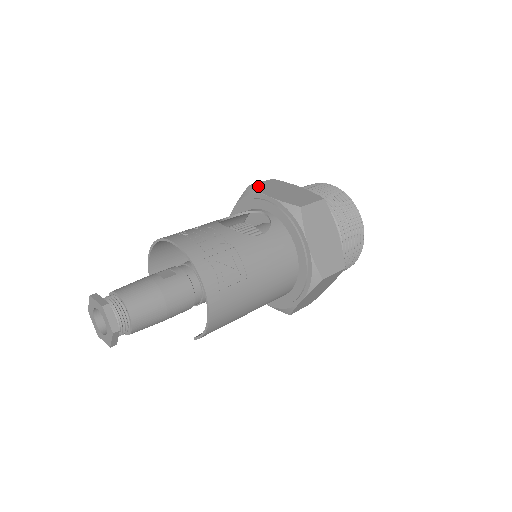
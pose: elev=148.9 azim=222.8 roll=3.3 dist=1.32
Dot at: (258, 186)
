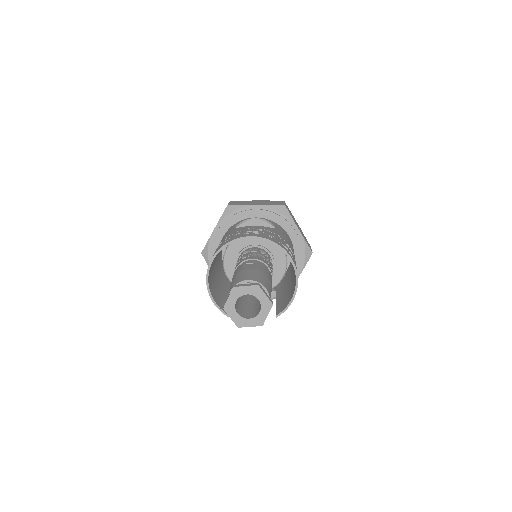
Dot at: (234, 204)
